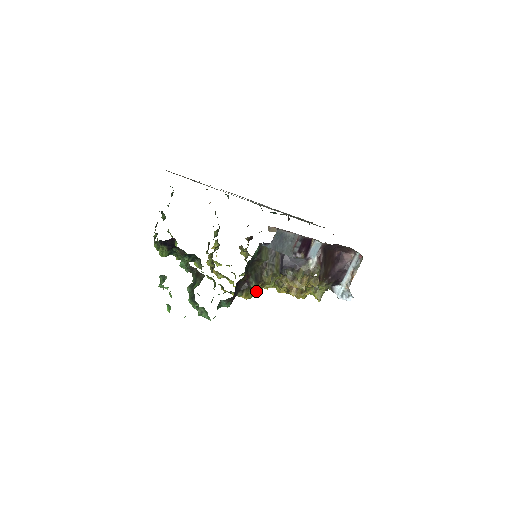
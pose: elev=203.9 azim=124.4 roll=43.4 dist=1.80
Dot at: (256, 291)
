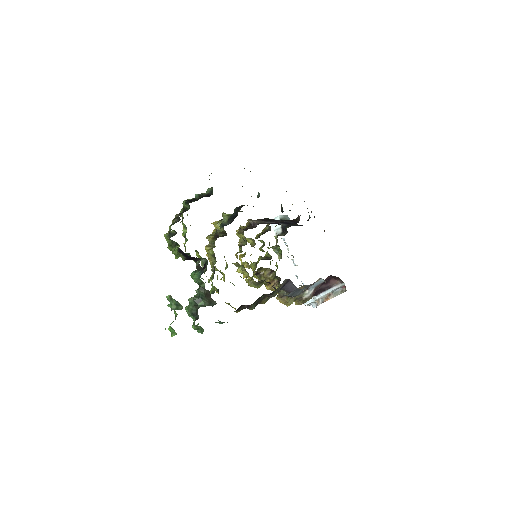
Dot at: occluded
